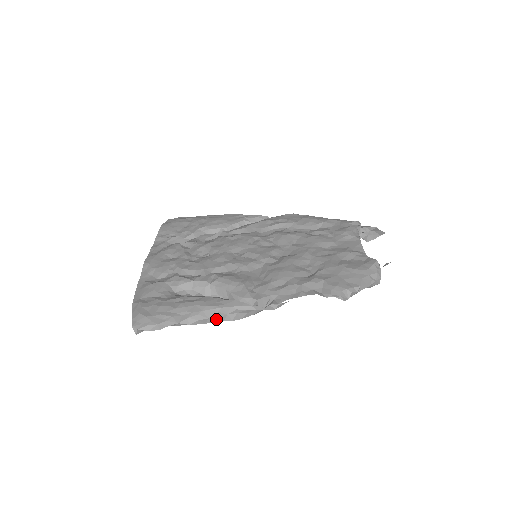
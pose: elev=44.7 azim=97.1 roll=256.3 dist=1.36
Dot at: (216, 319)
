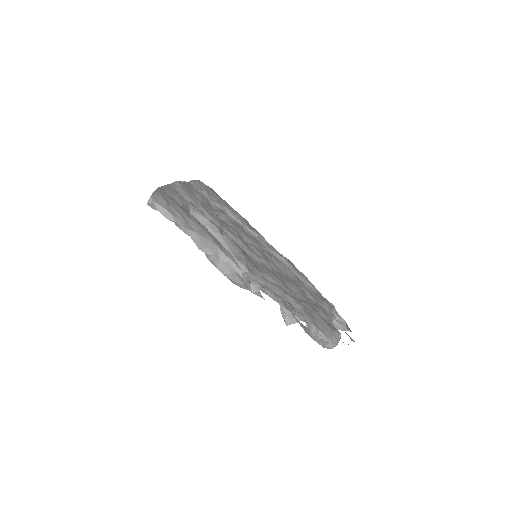
Dot at: (210, 254)
